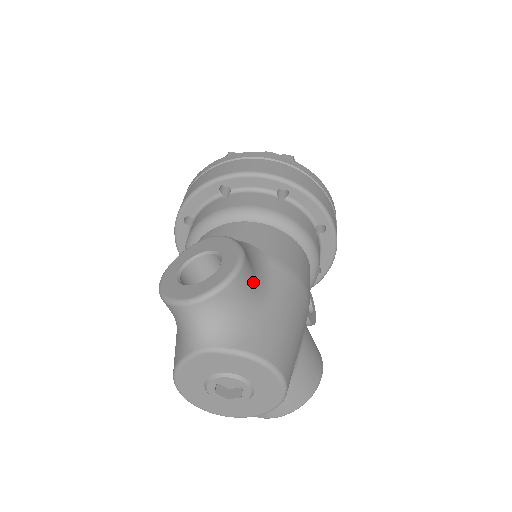
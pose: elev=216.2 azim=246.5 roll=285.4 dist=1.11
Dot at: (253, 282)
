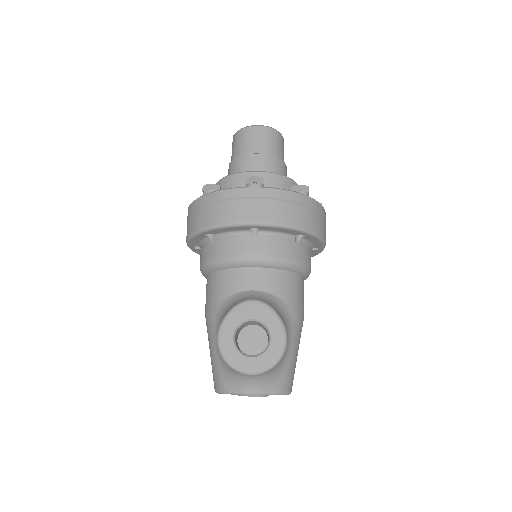
Dot at: occluded
